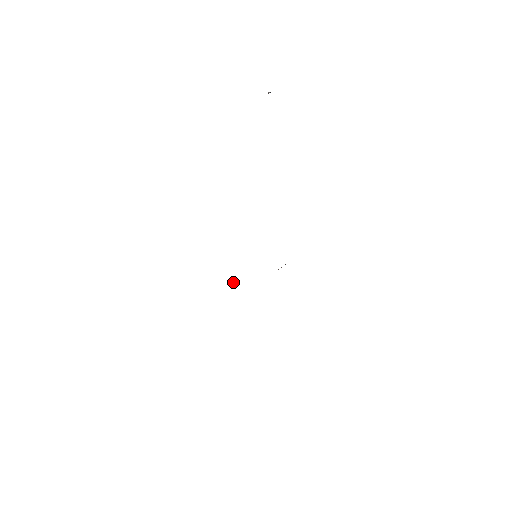
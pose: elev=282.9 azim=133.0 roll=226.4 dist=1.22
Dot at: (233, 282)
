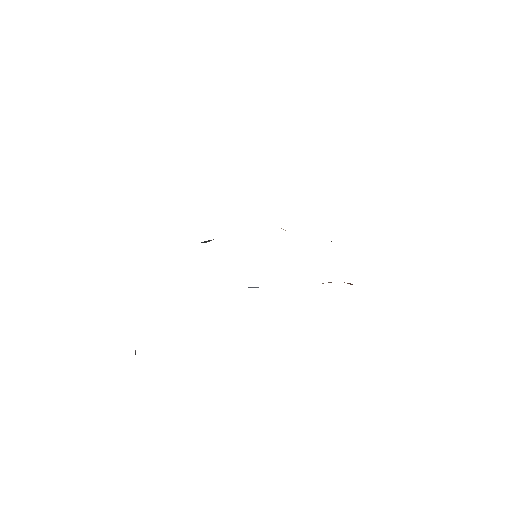
Dot at: occluded
